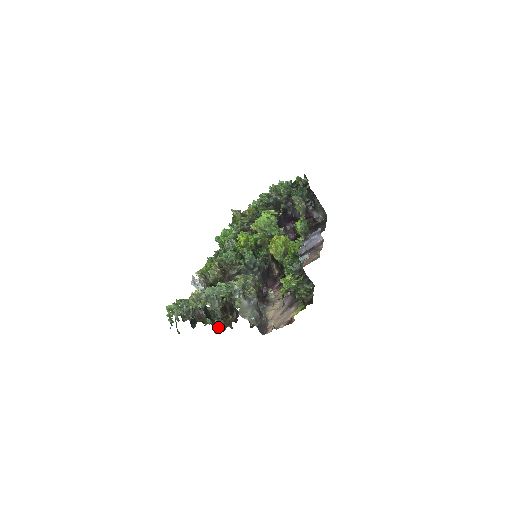
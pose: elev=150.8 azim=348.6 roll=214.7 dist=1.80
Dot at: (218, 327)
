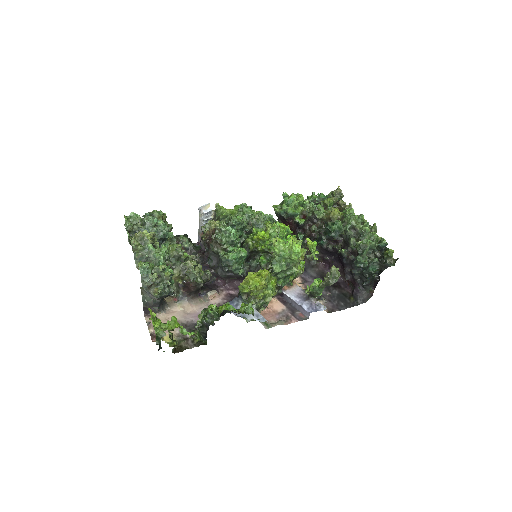
Dot at: occluded
